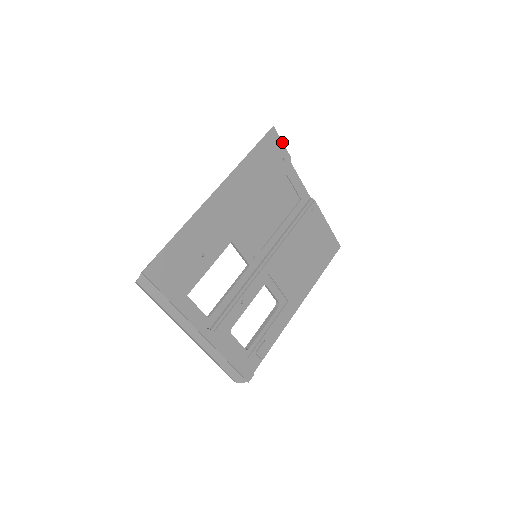
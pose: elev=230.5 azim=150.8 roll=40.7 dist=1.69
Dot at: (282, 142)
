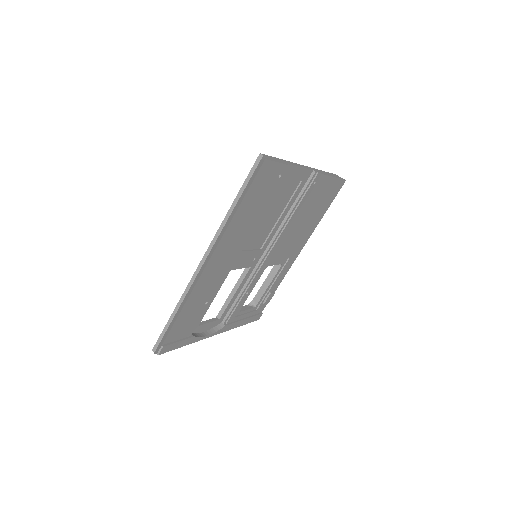
Dot at: (277, 162)
